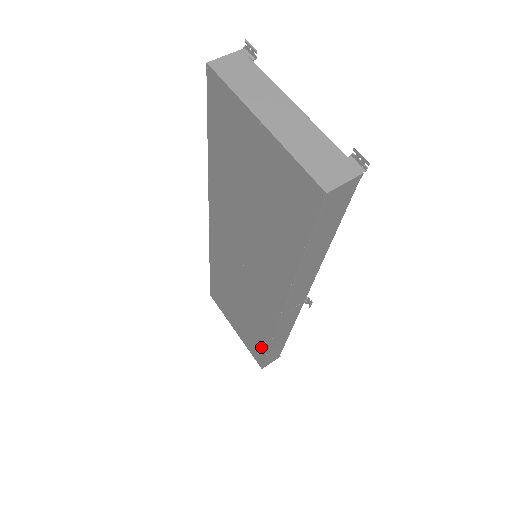
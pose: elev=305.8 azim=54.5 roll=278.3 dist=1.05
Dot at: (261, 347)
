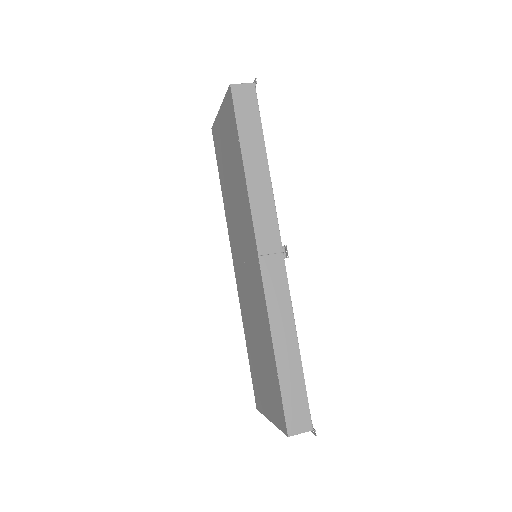
Dot at: (274, 374)
